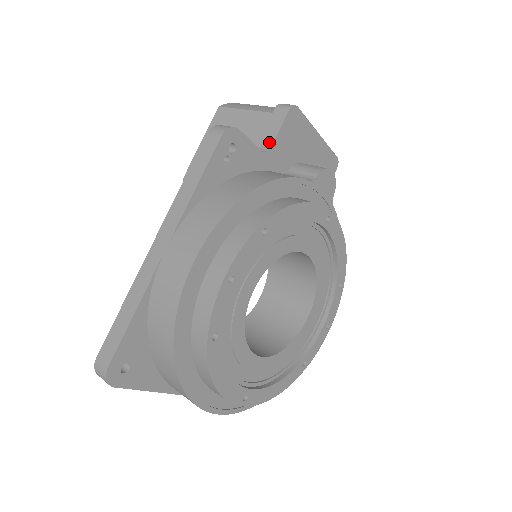
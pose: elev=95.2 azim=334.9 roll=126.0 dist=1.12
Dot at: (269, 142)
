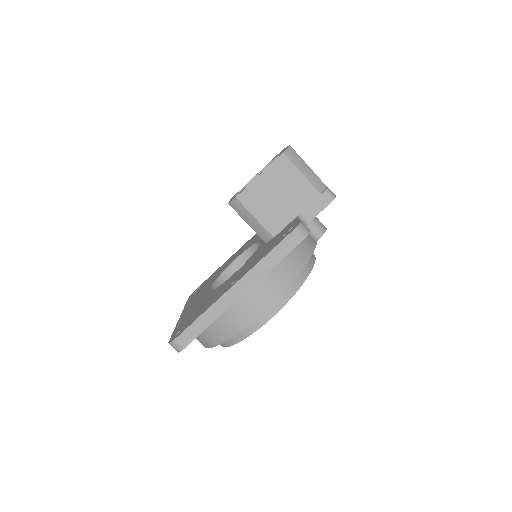
Dot at: (311, 217)
